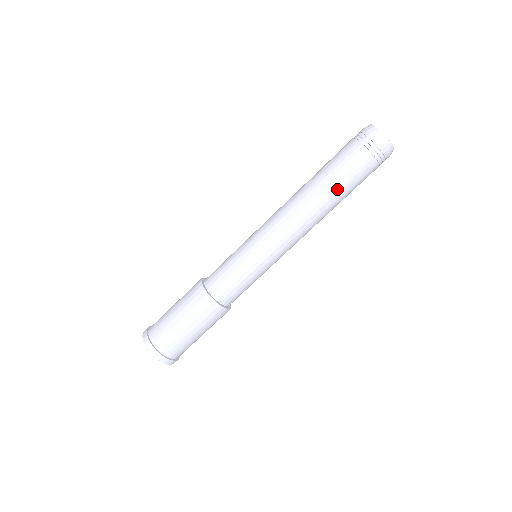
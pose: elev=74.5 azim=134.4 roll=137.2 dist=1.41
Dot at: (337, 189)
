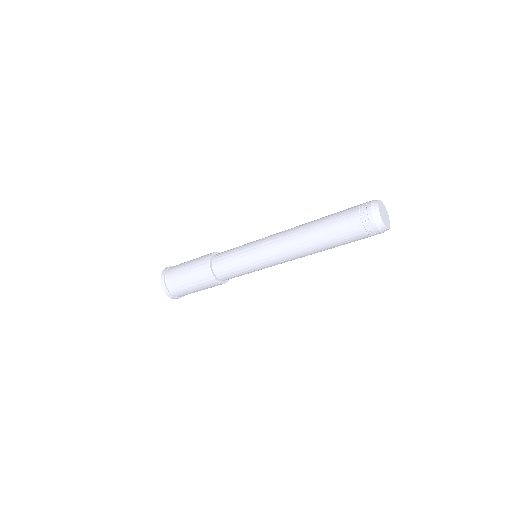
Dot at: (331, 246)
